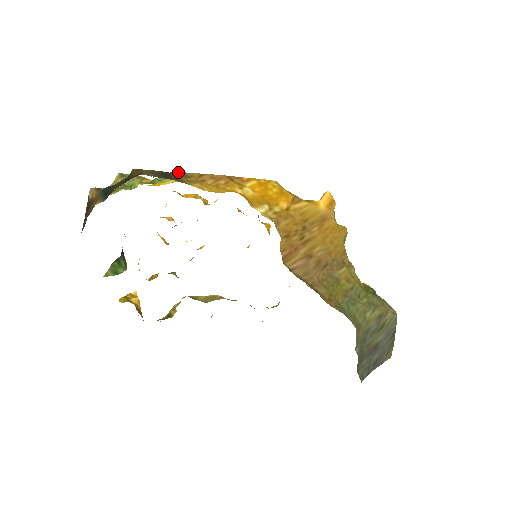
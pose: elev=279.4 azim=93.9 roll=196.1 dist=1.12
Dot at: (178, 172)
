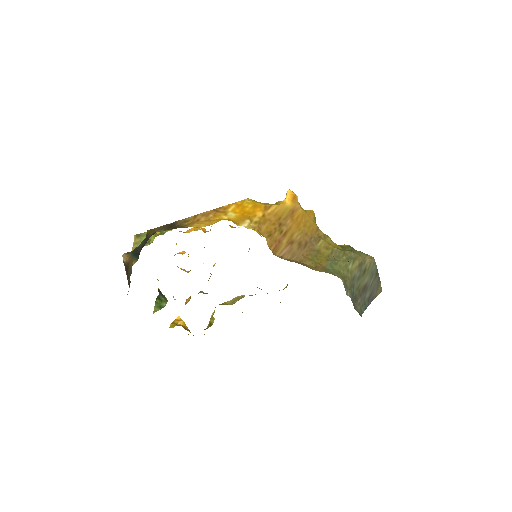
Dot at: (179, 221)
